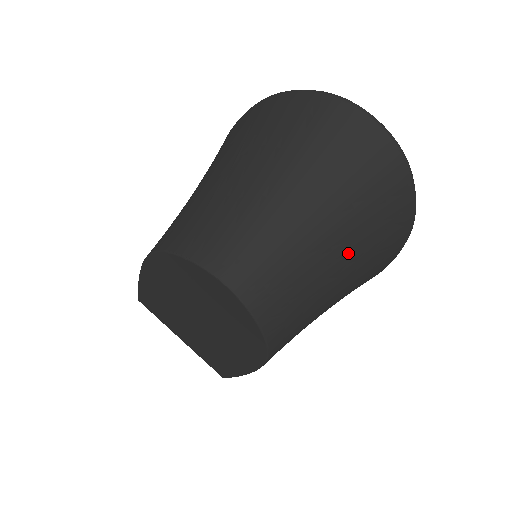
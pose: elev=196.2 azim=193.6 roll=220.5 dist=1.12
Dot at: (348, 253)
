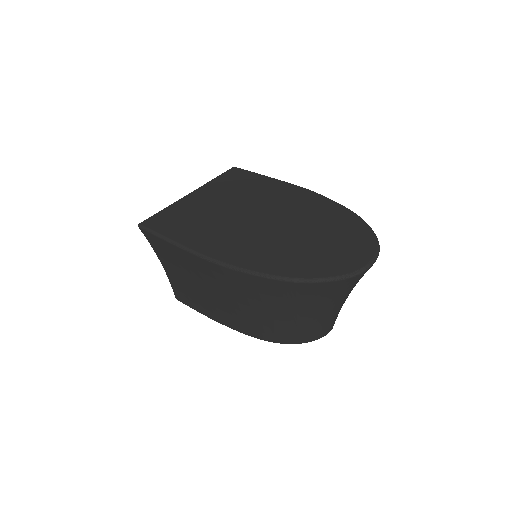
Dot at: occluded
